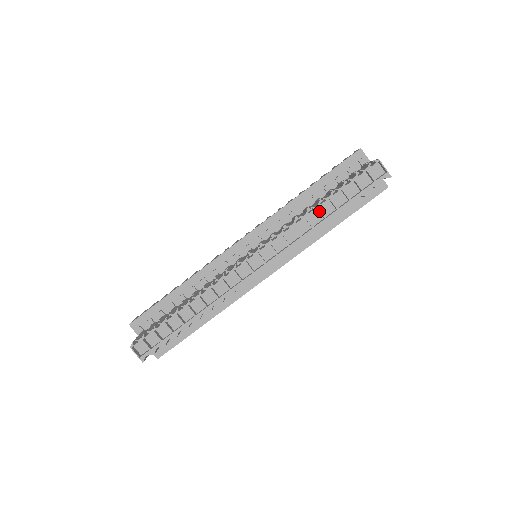
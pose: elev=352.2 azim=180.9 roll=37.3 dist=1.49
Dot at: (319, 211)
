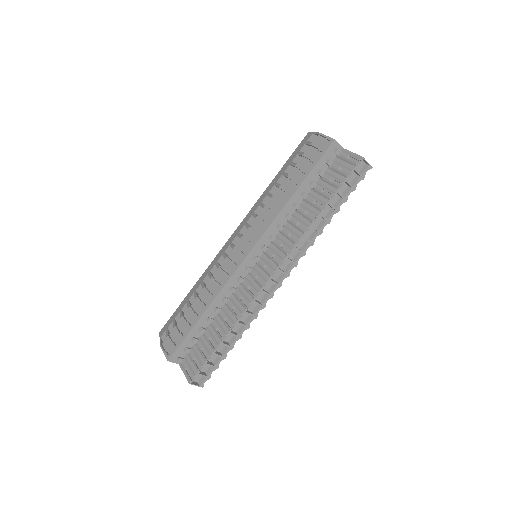
Dot at: (322, 217)
